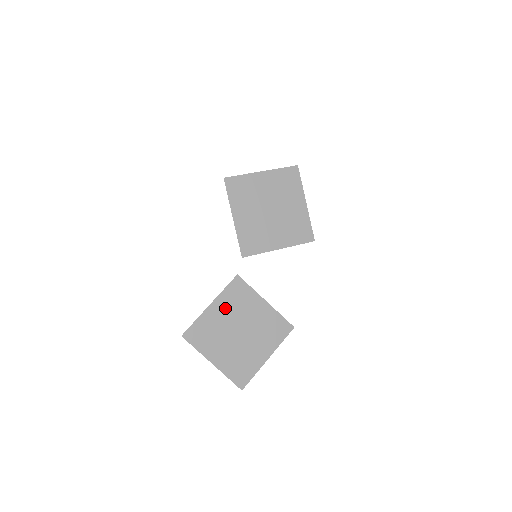
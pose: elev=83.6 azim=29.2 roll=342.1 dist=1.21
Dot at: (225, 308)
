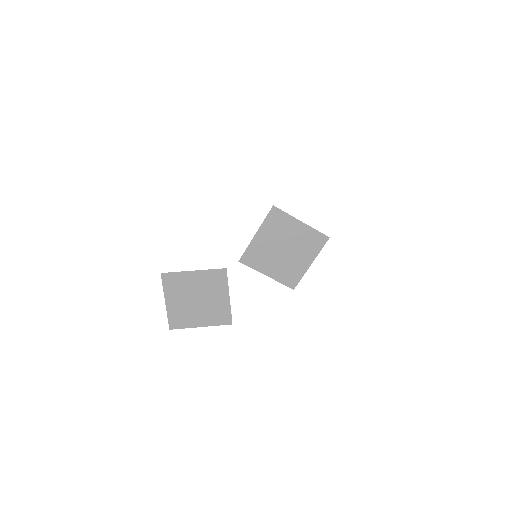
Dot at: (201, 280)
